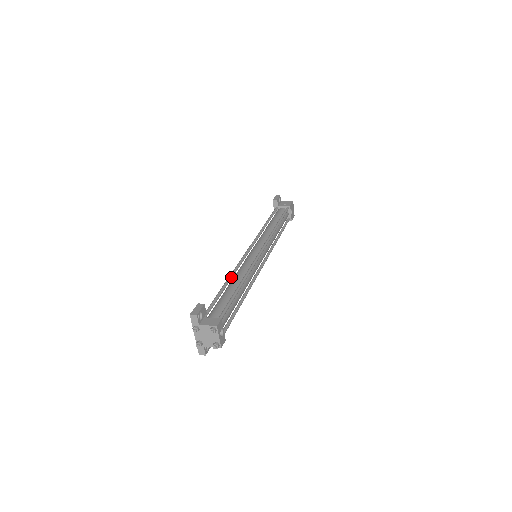
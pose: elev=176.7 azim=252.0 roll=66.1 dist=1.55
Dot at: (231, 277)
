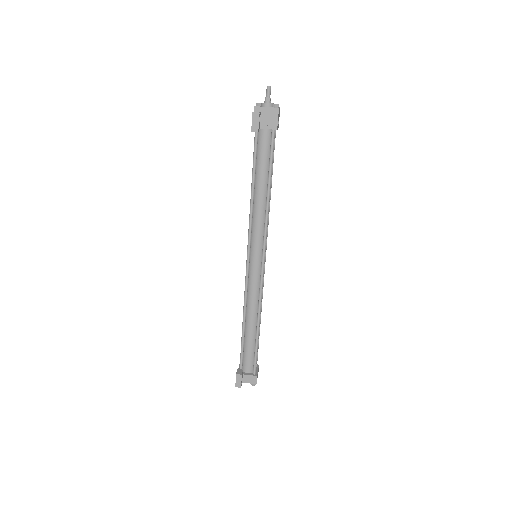
Dot at: (245, 314)
